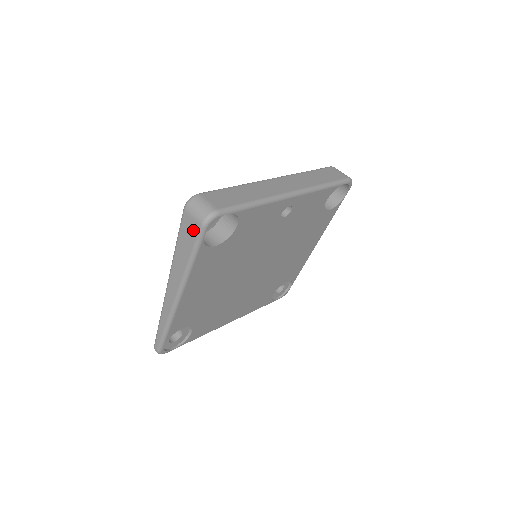
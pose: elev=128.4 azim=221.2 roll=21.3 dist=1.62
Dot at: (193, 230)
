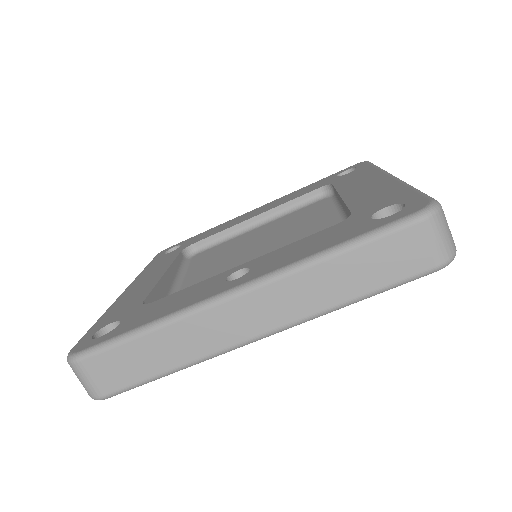
Dot at: occluded
